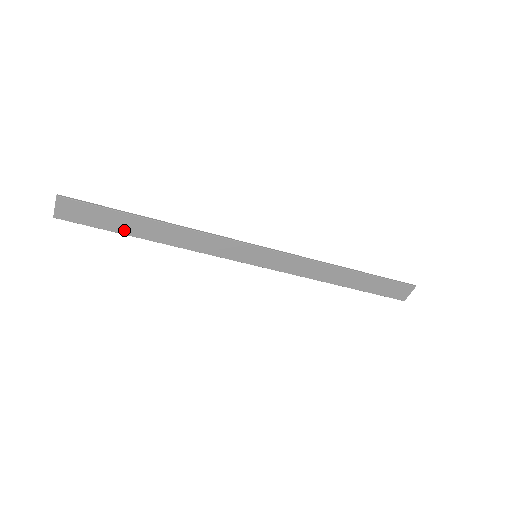
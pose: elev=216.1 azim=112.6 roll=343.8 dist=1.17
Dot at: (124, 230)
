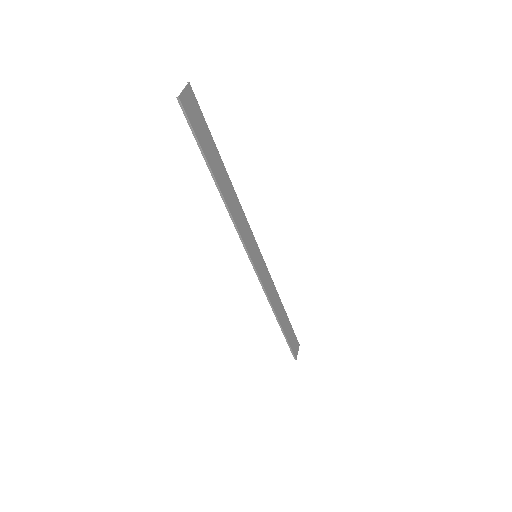
Dot at: (209, 159)
